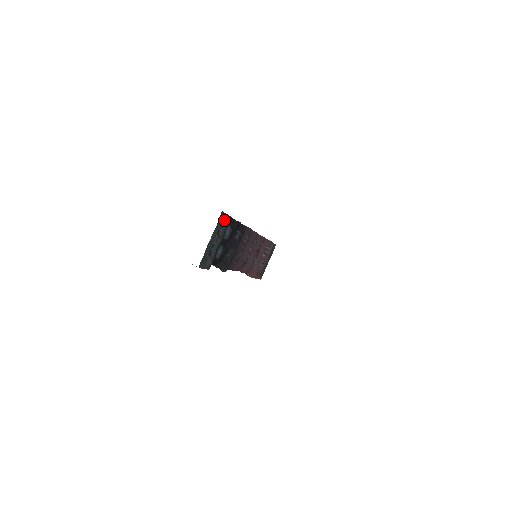
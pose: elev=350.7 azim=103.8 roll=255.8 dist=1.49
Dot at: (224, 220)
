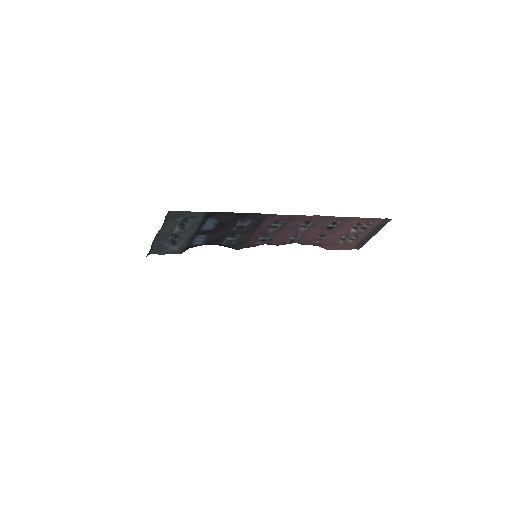
Dot at: (187, 216)
